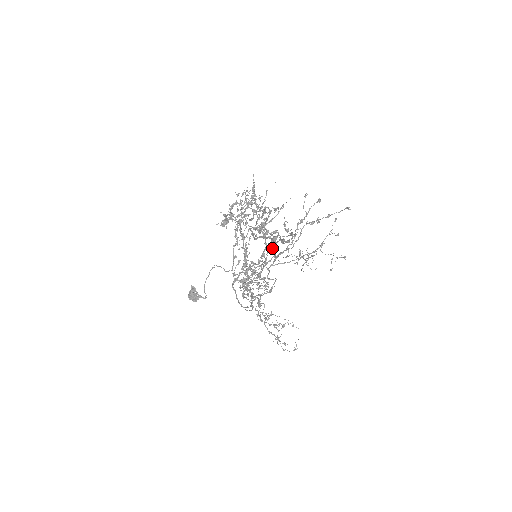
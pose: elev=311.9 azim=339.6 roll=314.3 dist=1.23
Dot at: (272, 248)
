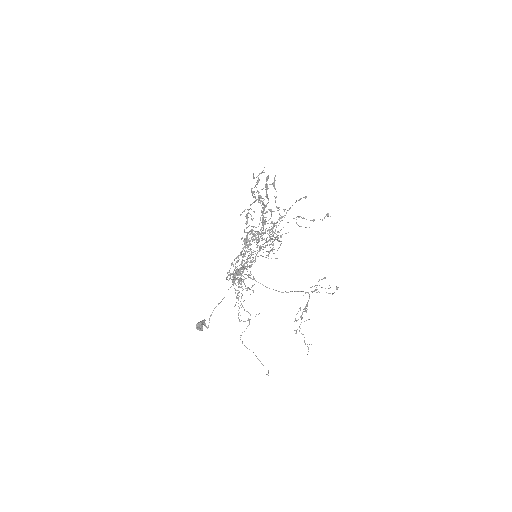
Dot at: (257, 183)
